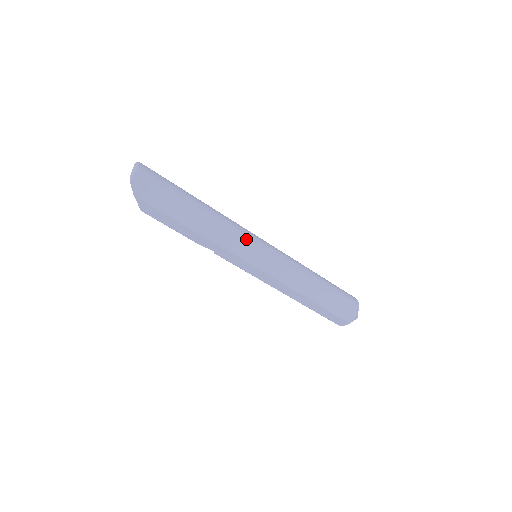
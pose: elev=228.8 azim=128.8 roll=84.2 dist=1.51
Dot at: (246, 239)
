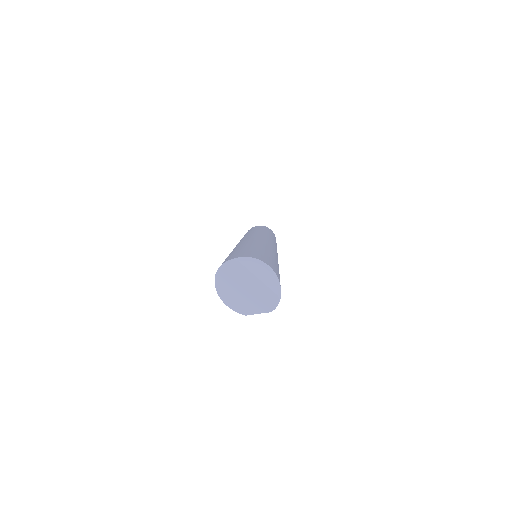
Dot at: occluded
